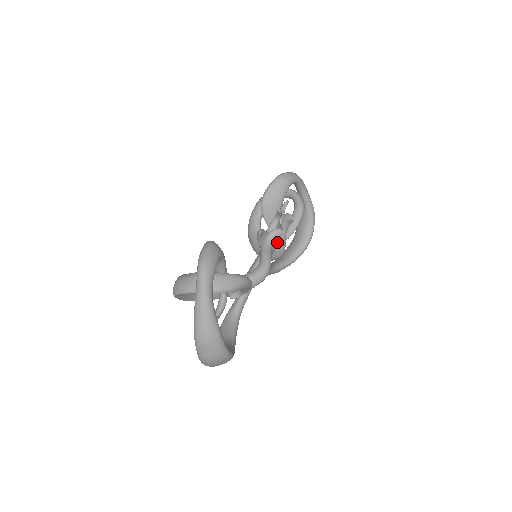
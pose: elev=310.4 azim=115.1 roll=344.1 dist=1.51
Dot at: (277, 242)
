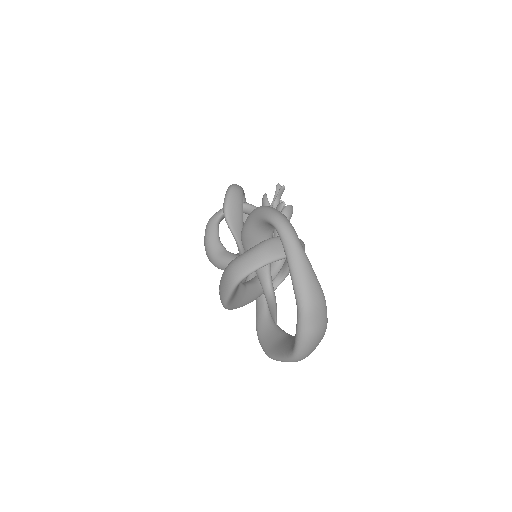
Dot at: occluded
